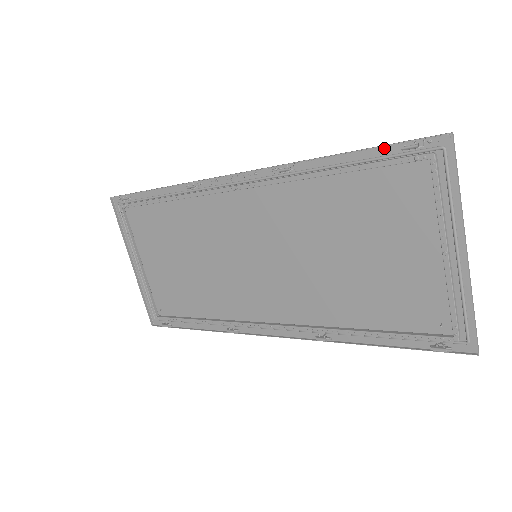
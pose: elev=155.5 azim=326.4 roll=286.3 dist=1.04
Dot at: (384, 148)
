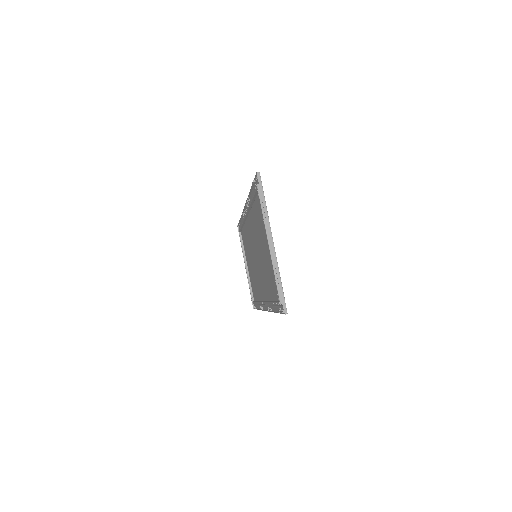
Dot at: occluded
